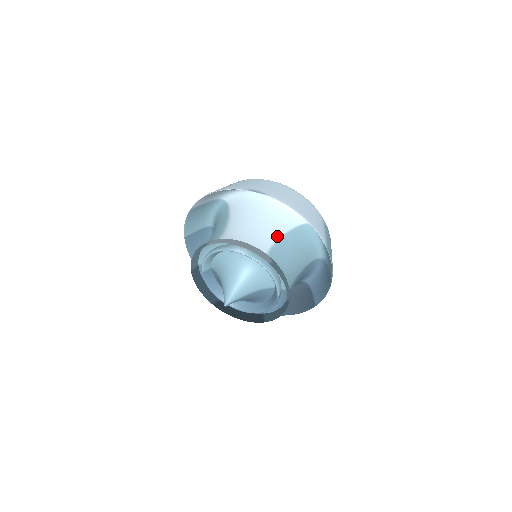
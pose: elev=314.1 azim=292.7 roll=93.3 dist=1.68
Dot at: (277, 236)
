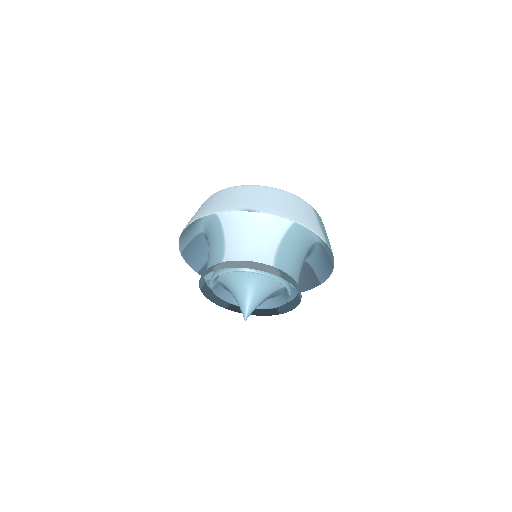
Dot at: (277, 243)
